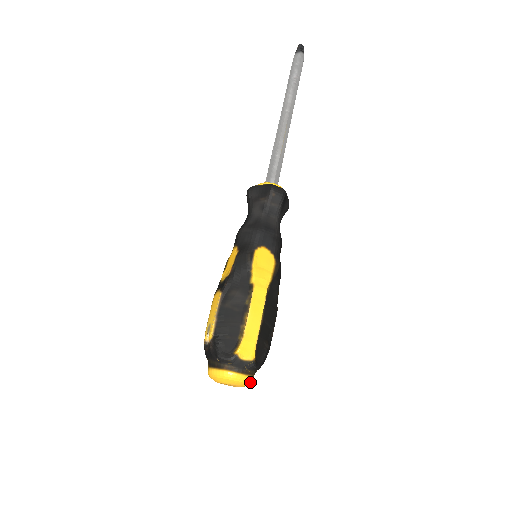
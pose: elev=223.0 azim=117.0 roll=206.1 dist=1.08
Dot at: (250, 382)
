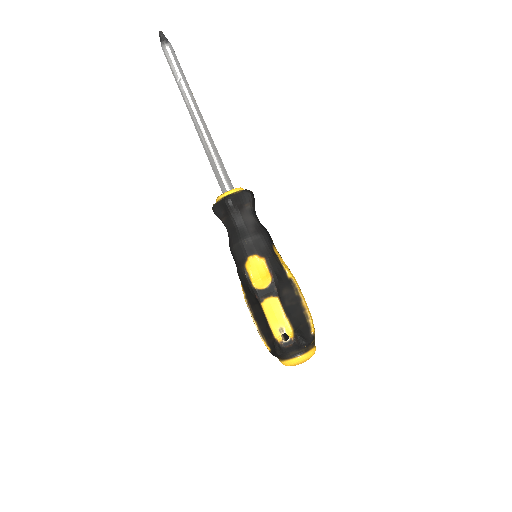
Dot at: occluded
